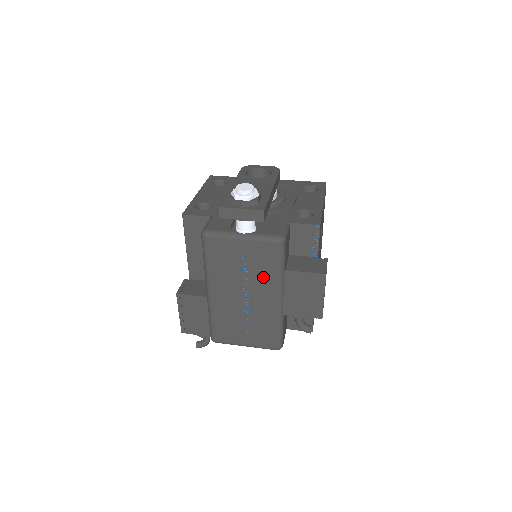
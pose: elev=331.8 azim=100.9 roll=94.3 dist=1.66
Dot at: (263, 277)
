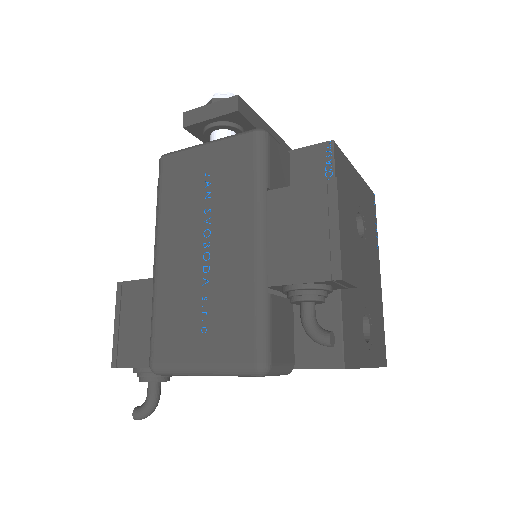
Dot at: (233, 200)
